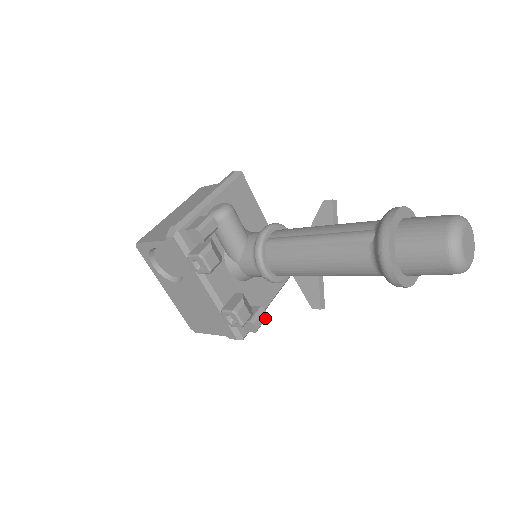
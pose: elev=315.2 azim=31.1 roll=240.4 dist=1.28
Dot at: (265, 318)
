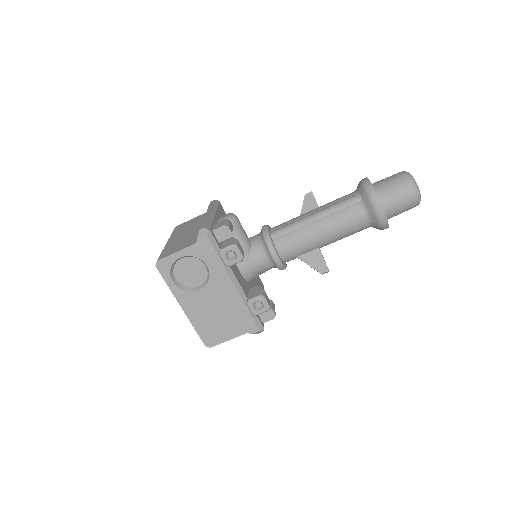
Dot at: occluded
